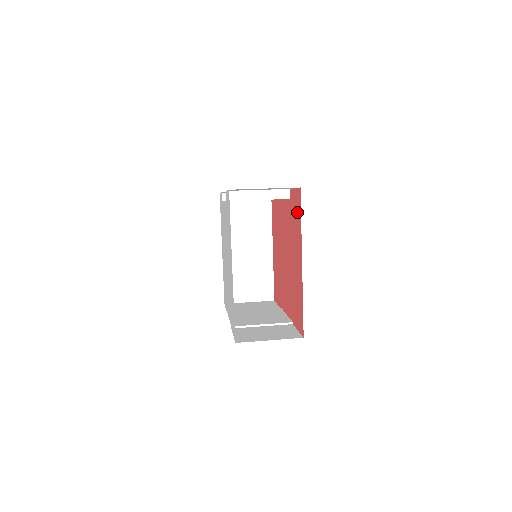
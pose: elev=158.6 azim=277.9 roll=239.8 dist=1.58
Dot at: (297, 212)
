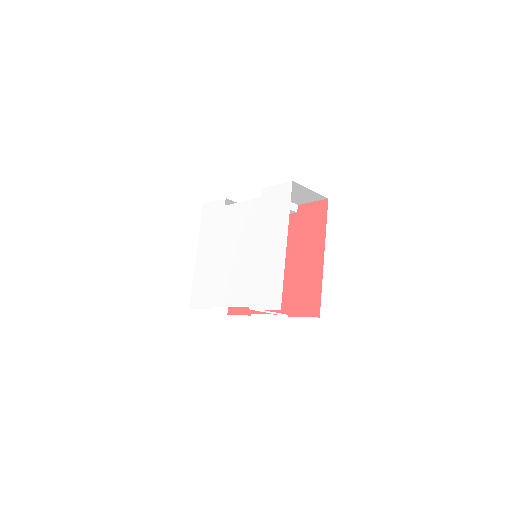
Dot at: (317, 218)
